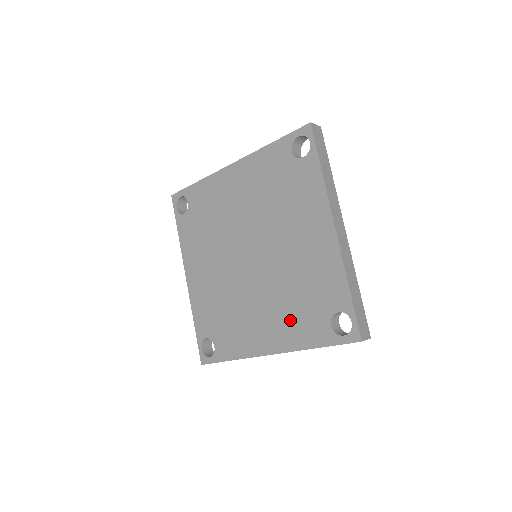
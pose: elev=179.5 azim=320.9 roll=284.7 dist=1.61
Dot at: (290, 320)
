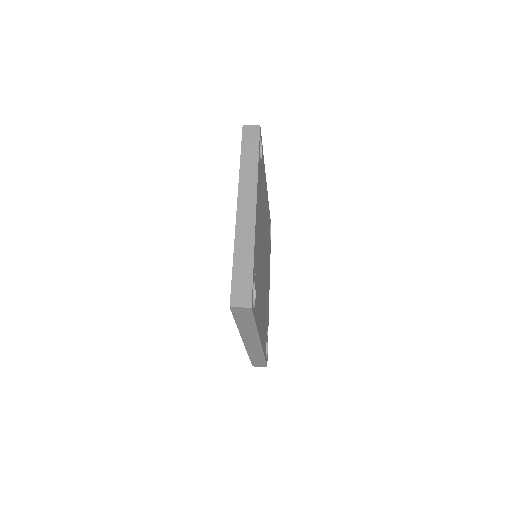
Dot at: occluded
